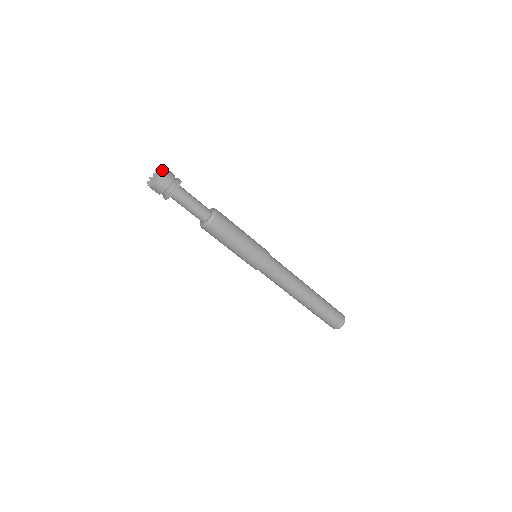
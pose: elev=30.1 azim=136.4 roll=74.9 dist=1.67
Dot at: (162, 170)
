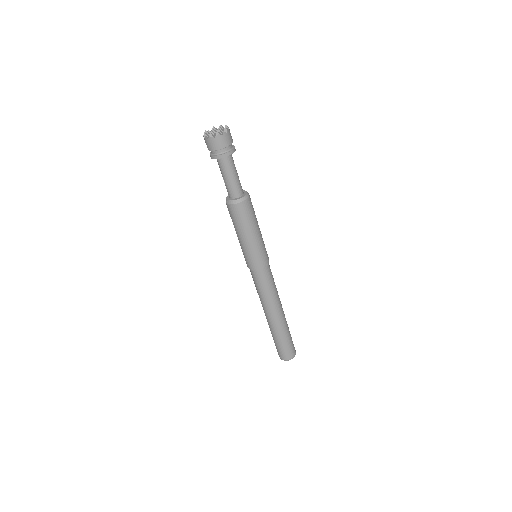
Dot at: (226, 128)
